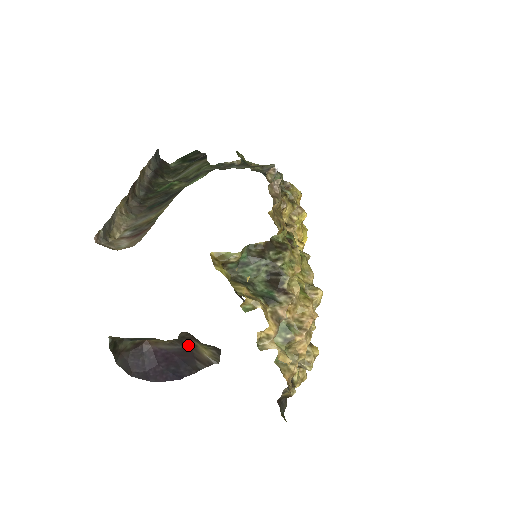
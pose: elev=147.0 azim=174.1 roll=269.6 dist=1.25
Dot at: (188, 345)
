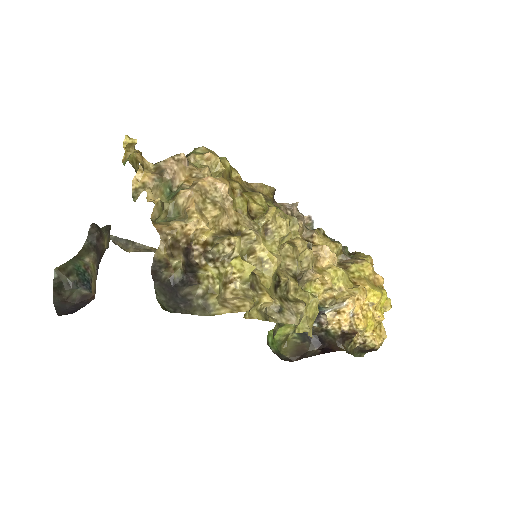
Dot at: (99, 249)
